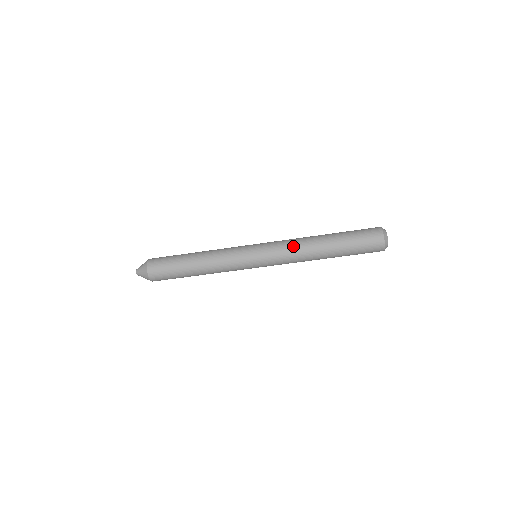
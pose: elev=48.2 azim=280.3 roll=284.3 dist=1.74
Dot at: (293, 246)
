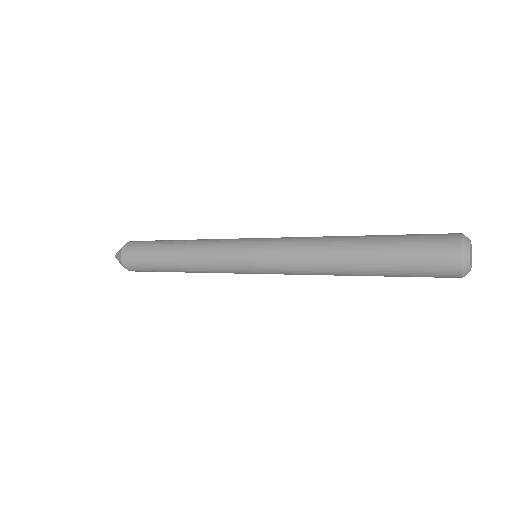
Dot at: (304, 266)
